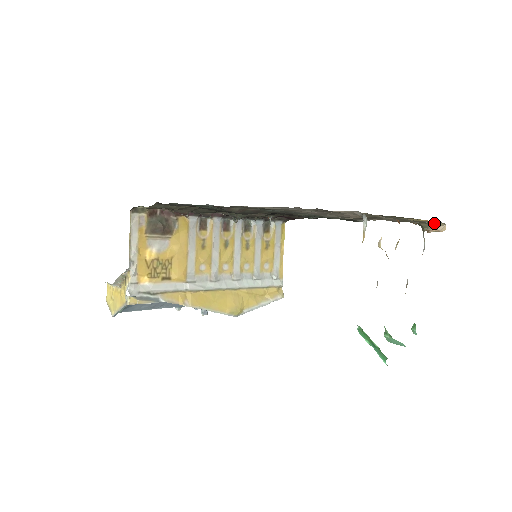
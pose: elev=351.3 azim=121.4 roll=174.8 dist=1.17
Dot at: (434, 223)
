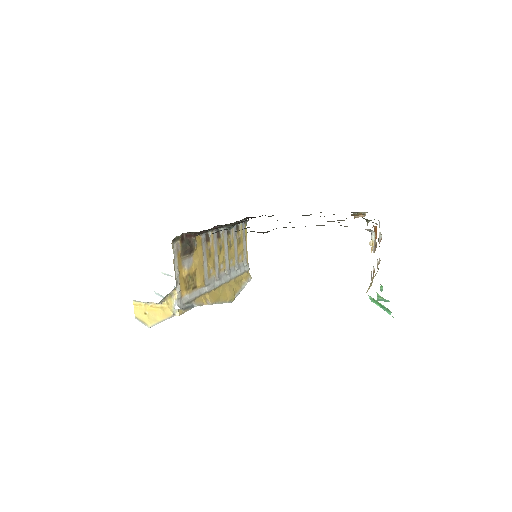
Dot at: occluded
